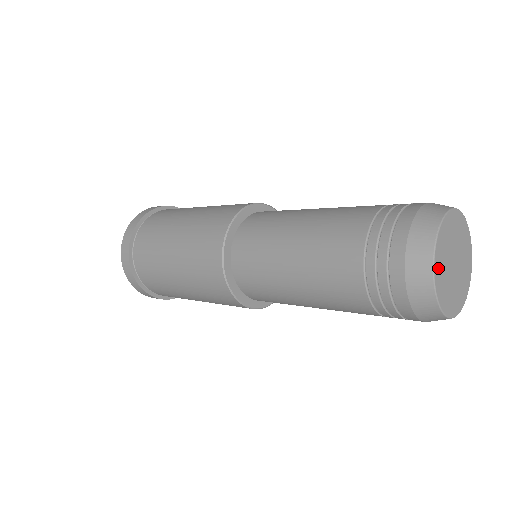
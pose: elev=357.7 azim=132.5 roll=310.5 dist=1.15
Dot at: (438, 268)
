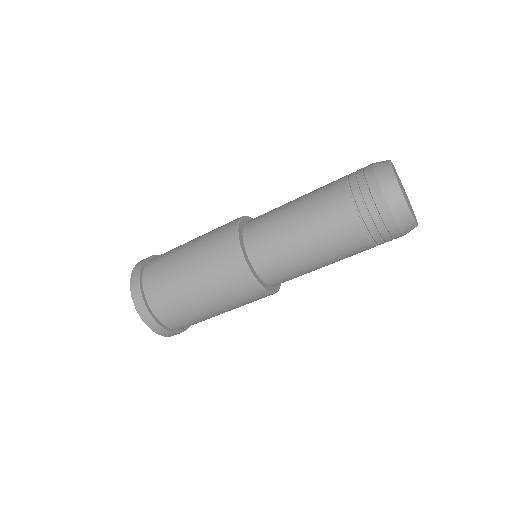
Dot at: (397, 178)
